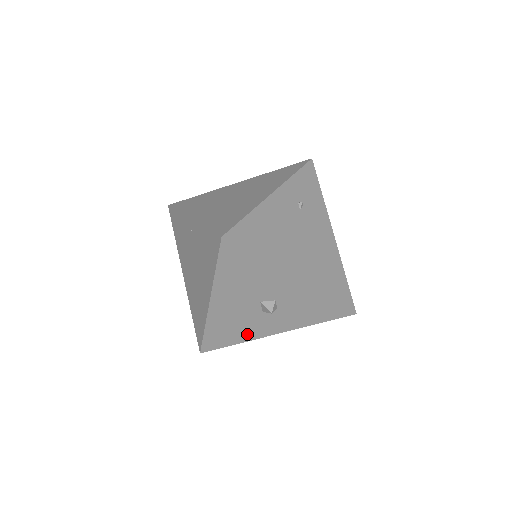
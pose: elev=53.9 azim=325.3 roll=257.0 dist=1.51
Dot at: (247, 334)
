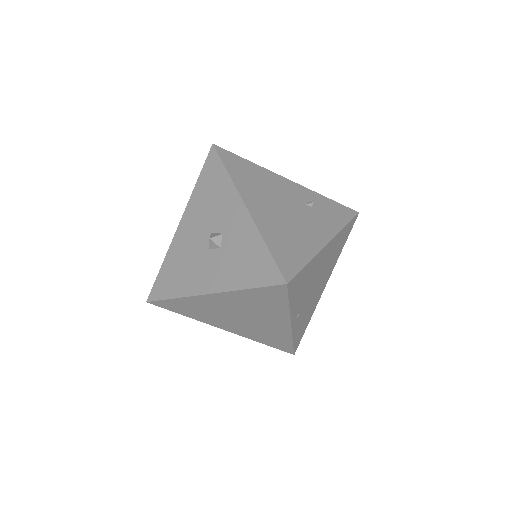
Dot at: (187, 284)
